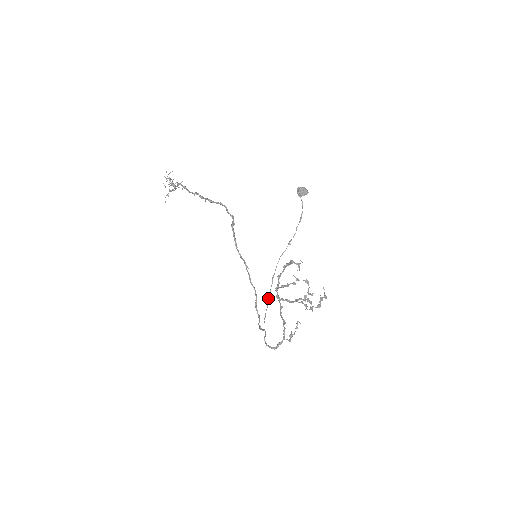
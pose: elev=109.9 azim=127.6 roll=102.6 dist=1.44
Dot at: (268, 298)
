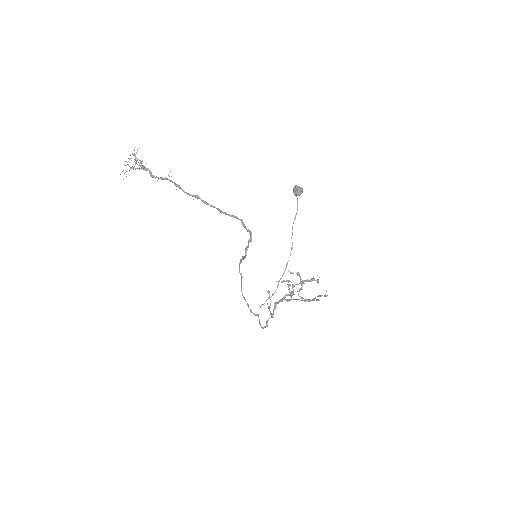
Dot at: (271, 296)
